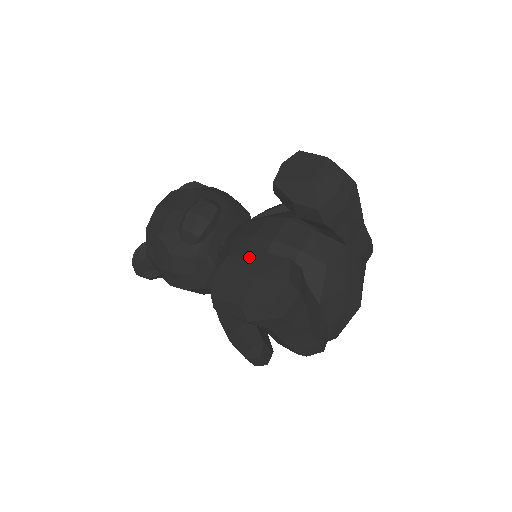
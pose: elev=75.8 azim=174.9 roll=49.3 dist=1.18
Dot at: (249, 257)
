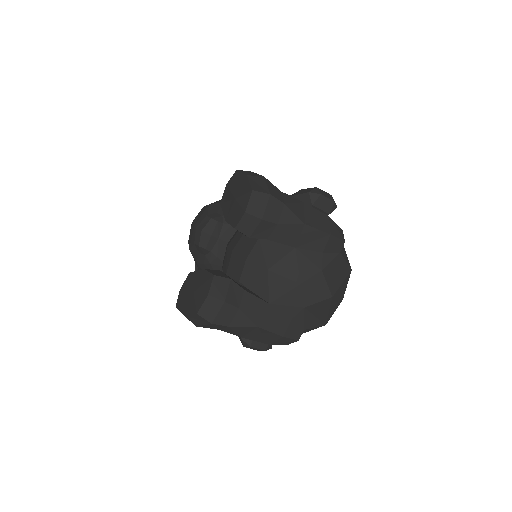
Dot at: (197, 274)
